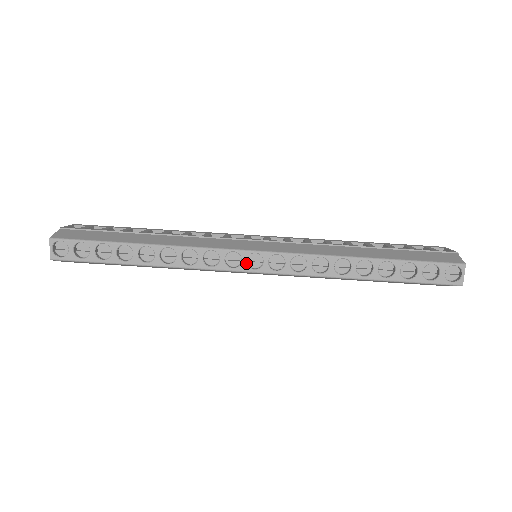
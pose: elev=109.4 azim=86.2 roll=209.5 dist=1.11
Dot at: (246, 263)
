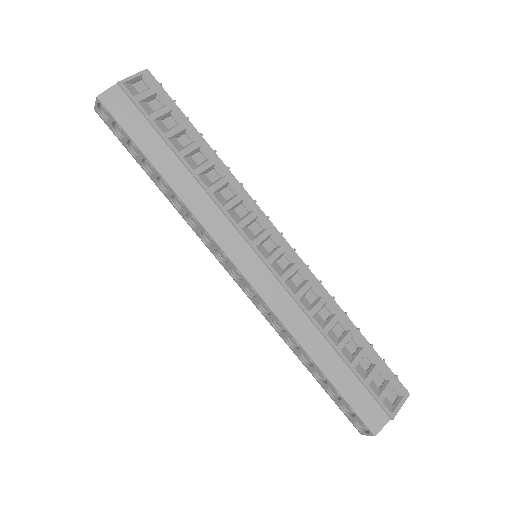
Dot at: (229, 267)
